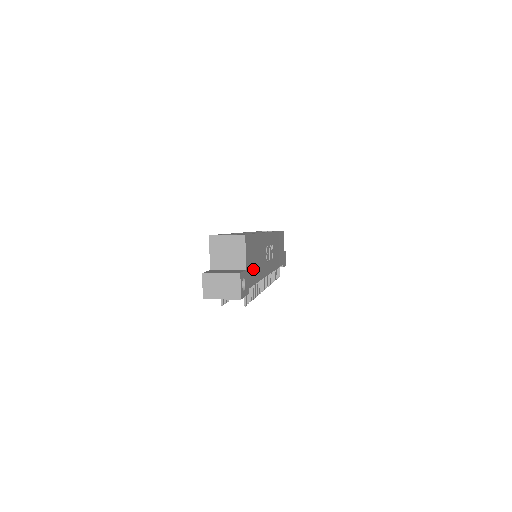
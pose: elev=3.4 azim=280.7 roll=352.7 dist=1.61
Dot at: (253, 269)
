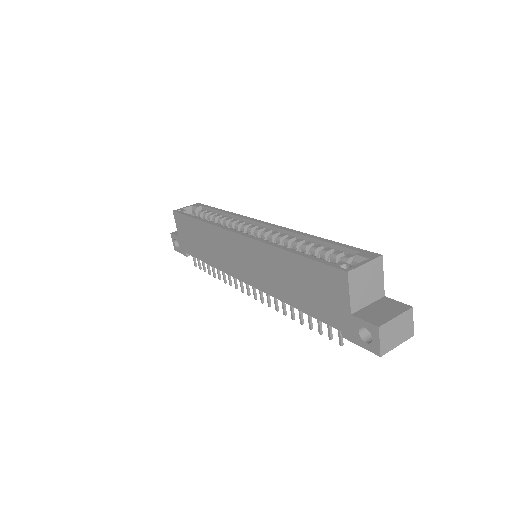
Dot at: occluded
